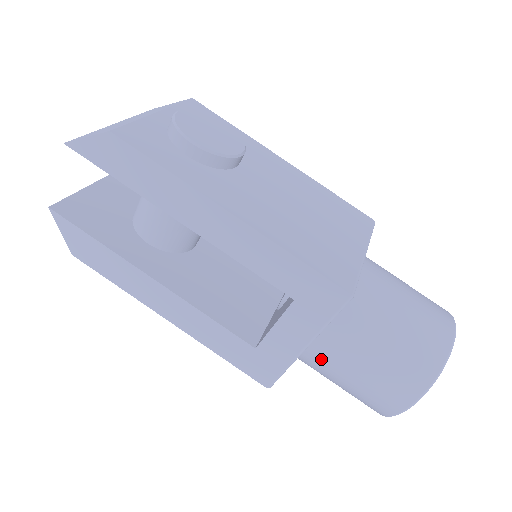
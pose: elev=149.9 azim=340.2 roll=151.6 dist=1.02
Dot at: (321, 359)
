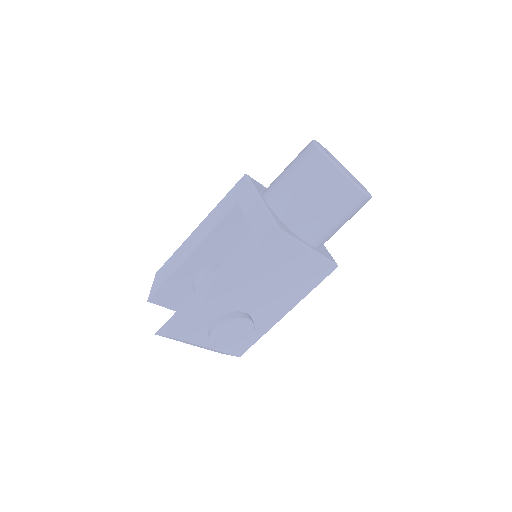
Dot at: (279, 198)
